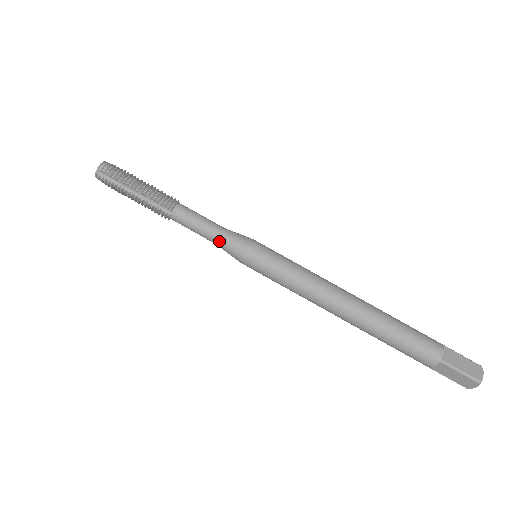
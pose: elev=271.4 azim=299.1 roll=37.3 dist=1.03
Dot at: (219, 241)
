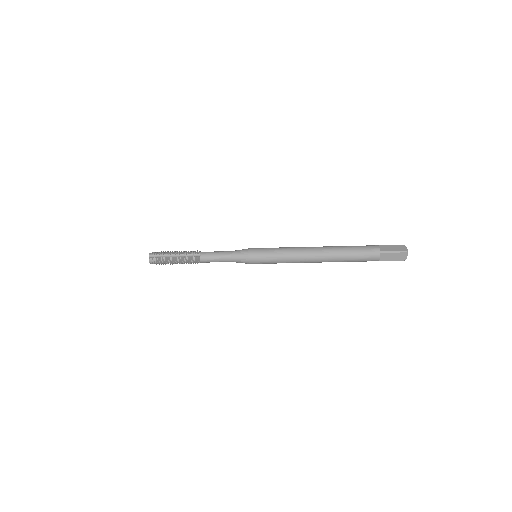
Dot at: occluded
